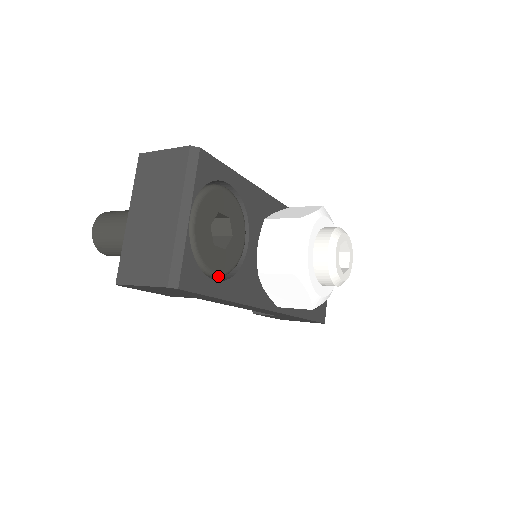
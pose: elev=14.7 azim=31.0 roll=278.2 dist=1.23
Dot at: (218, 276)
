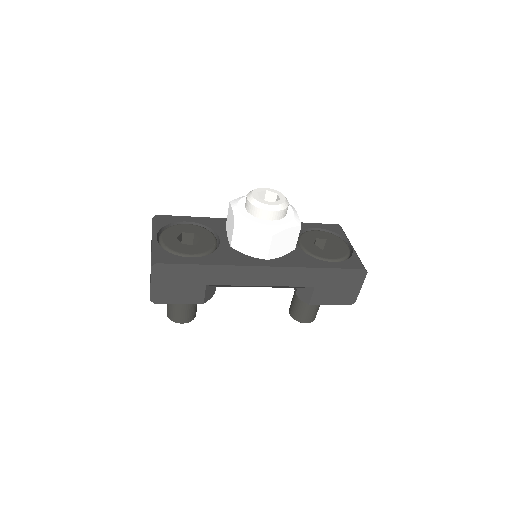
Dot at: (195, 257)
